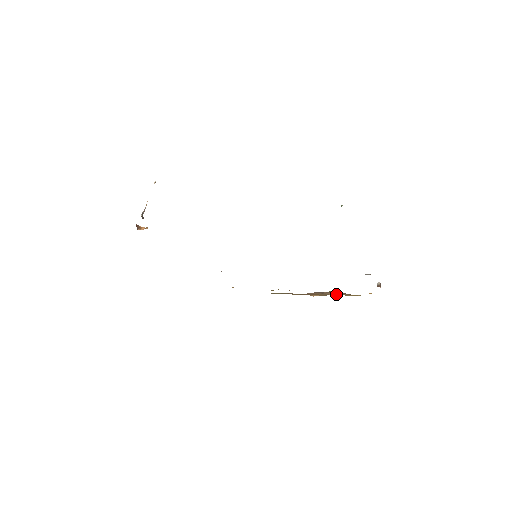
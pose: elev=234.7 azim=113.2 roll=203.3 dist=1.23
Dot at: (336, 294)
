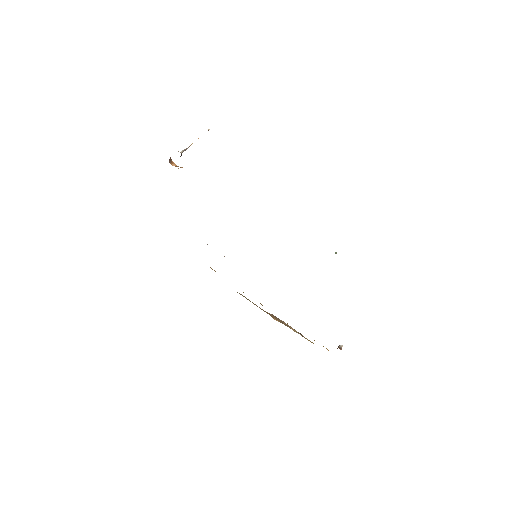
Dot at: (295, 330)
